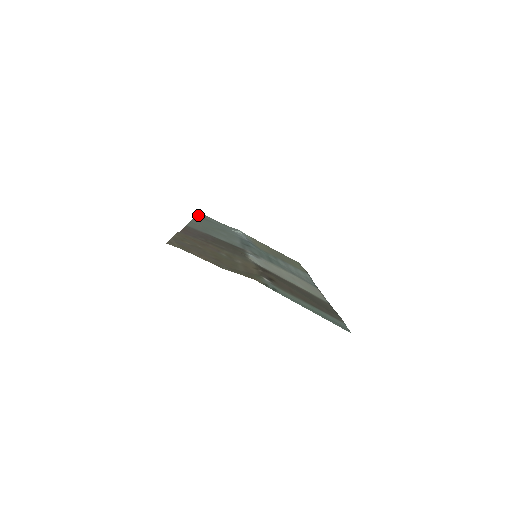
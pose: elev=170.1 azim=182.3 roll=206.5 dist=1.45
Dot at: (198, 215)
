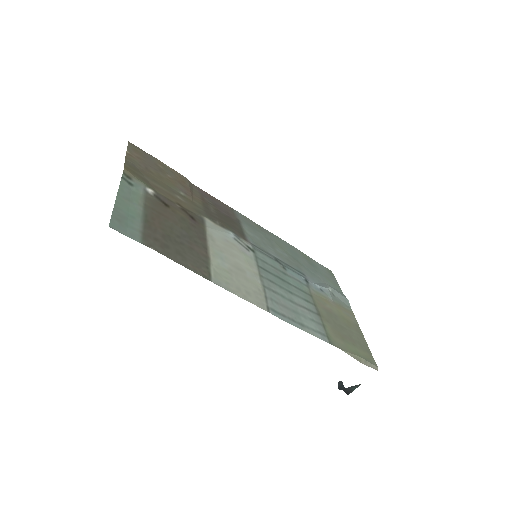
Dot at: (313, 260)
